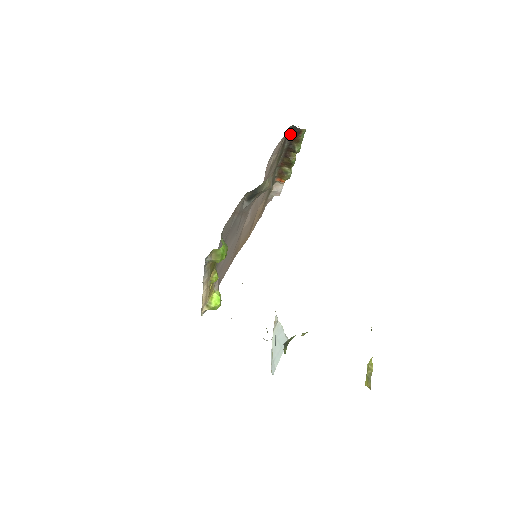
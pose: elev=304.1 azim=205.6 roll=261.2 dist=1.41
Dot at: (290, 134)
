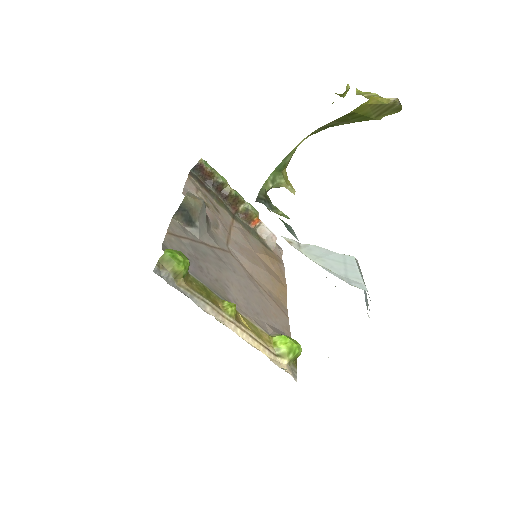
Dot at: (201, 178)
